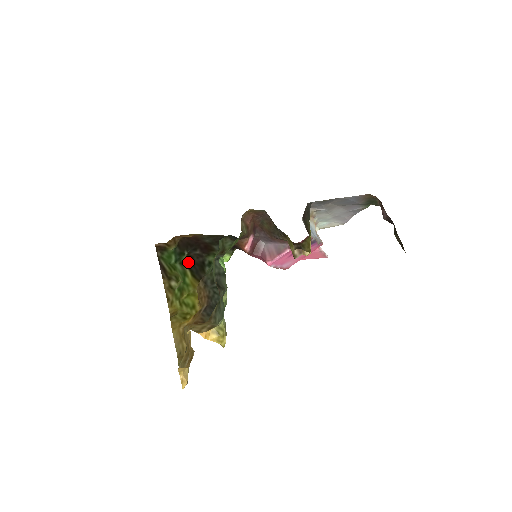
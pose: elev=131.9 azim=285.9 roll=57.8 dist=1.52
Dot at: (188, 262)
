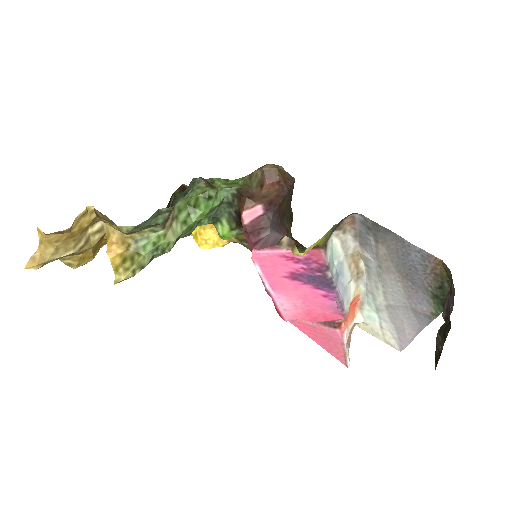
Dot at: occluded
